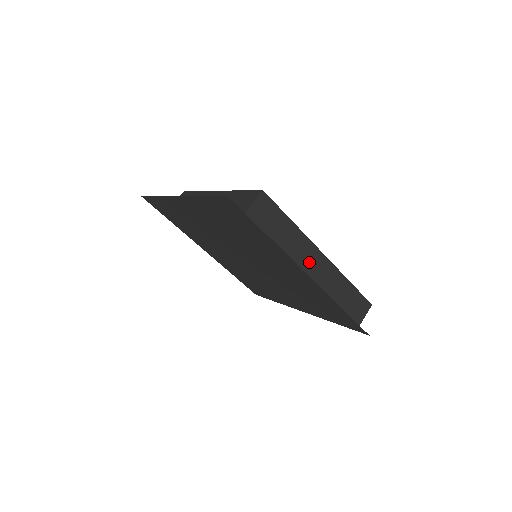
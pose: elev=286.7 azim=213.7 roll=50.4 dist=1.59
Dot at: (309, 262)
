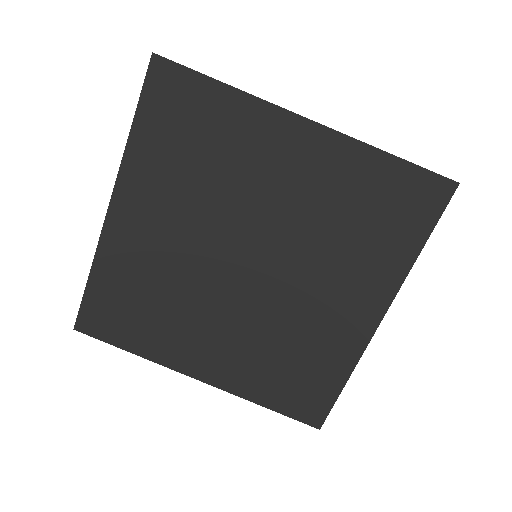
Dot at: occluded
